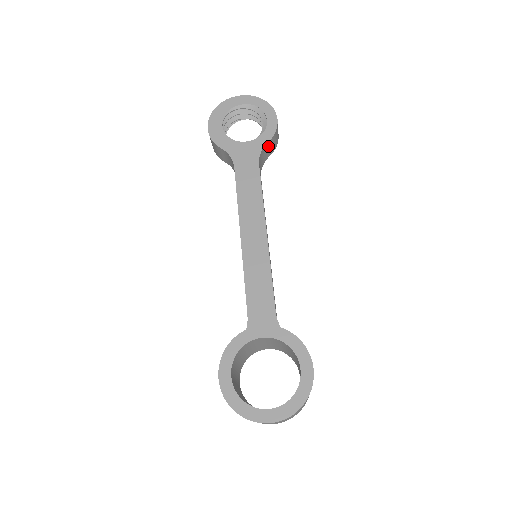
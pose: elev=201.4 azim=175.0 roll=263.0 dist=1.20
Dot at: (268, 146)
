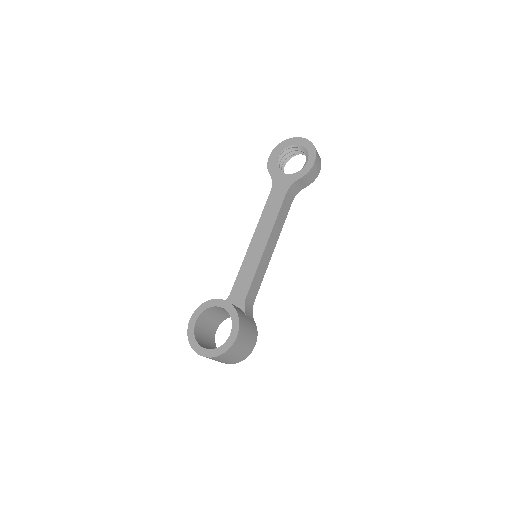
Dot at: (301, 181)
